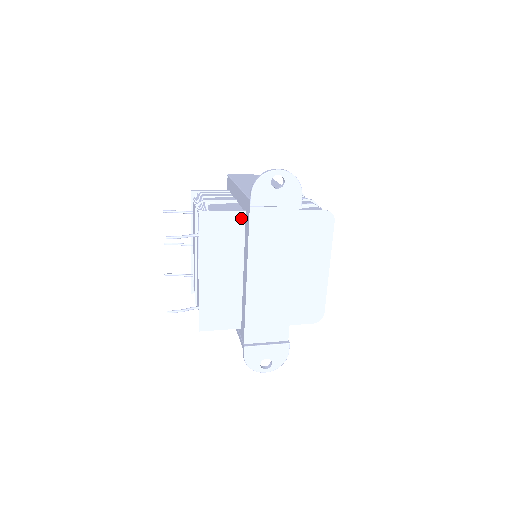
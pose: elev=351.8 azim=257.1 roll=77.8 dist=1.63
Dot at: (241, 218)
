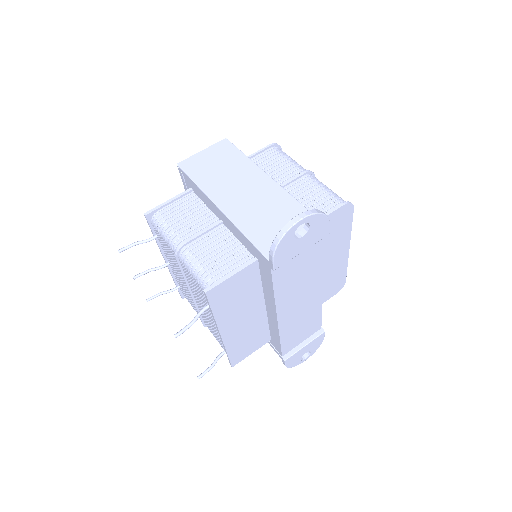
Dot at: (254, 268)
